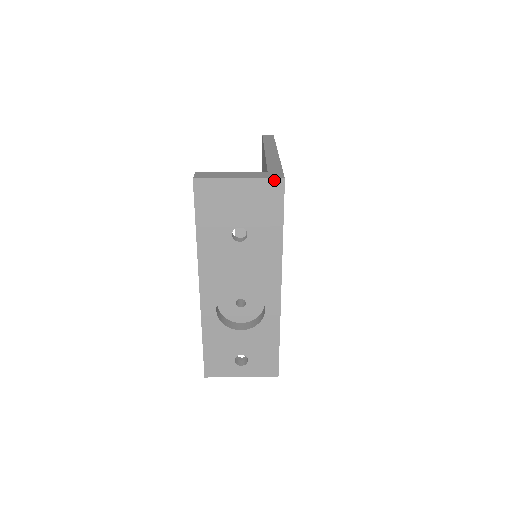
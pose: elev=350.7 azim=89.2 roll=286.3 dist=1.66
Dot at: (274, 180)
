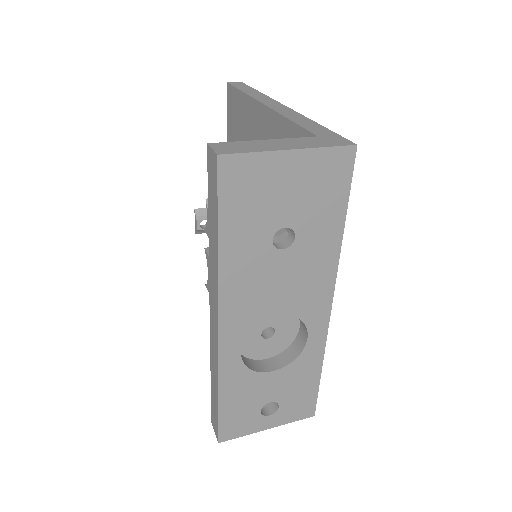
Dot at: (342, 148)
